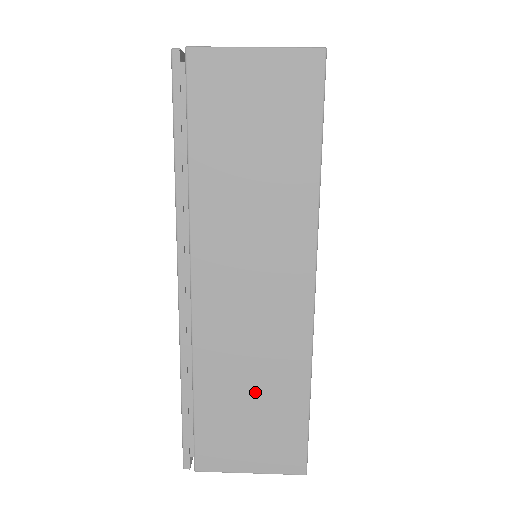
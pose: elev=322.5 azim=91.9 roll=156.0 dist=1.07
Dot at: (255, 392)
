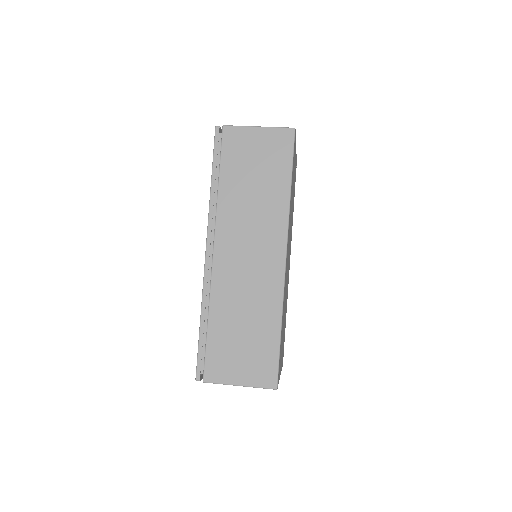
Dot at: (246, 325)
